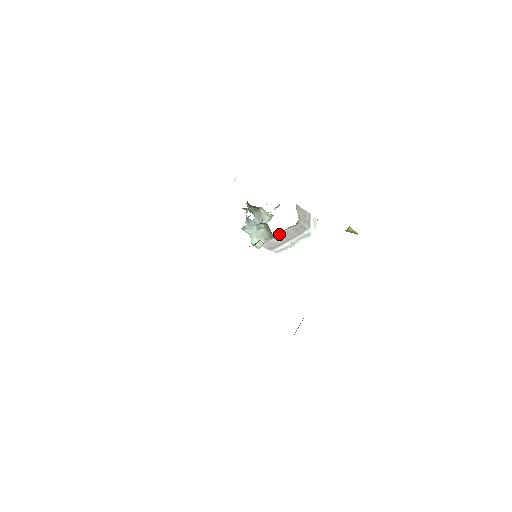
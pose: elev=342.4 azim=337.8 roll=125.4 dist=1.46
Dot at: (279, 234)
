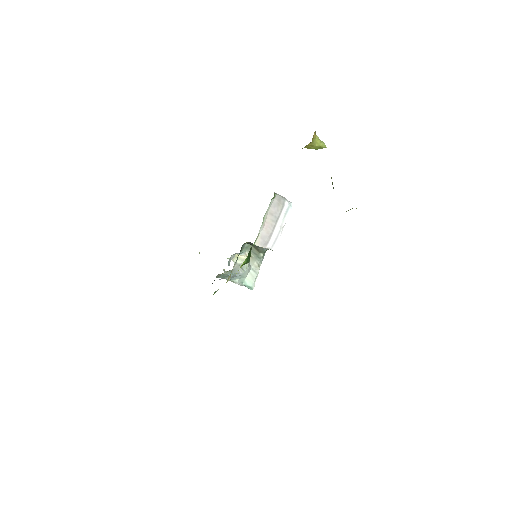
Dot at: (265, 219)
